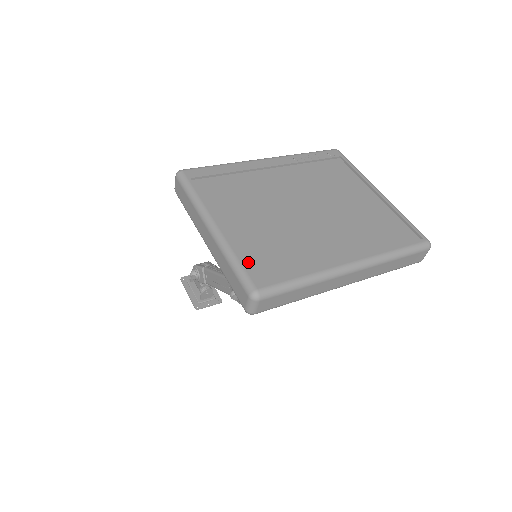
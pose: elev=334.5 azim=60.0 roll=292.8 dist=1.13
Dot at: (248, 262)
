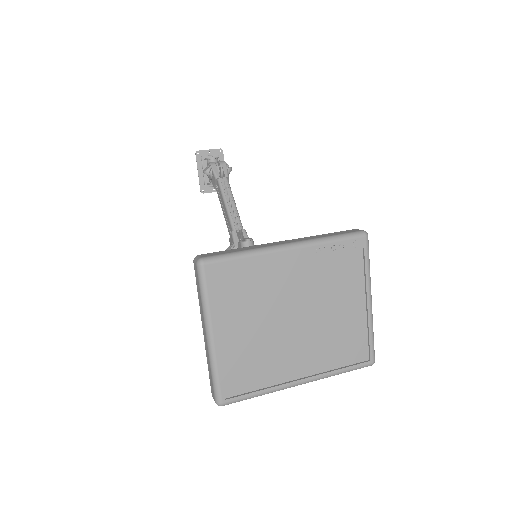
Dot at: (225, 376)
